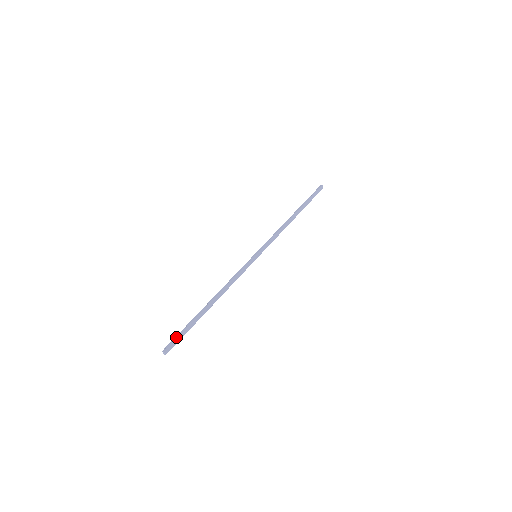
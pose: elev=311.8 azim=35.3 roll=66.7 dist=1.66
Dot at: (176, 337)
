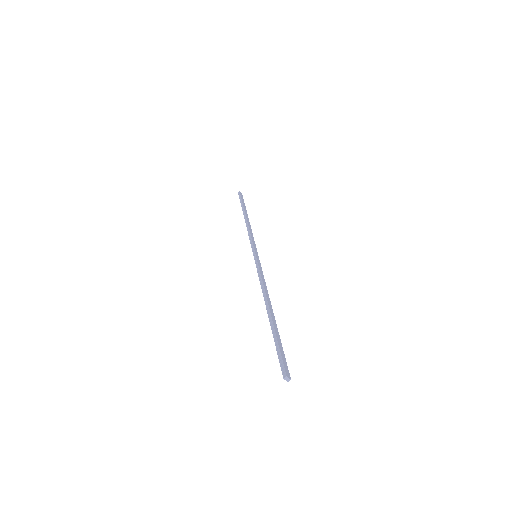
Dot at: (279, 355)
